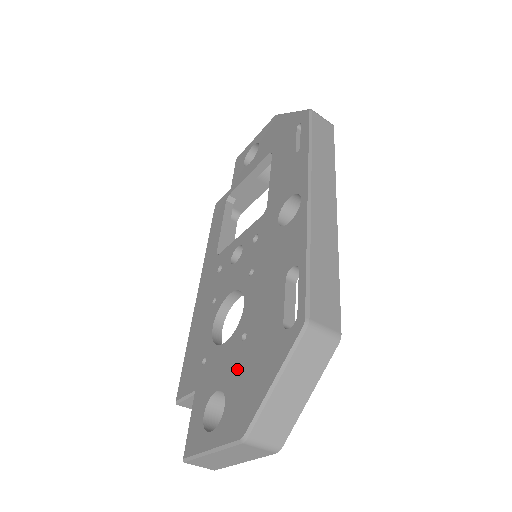
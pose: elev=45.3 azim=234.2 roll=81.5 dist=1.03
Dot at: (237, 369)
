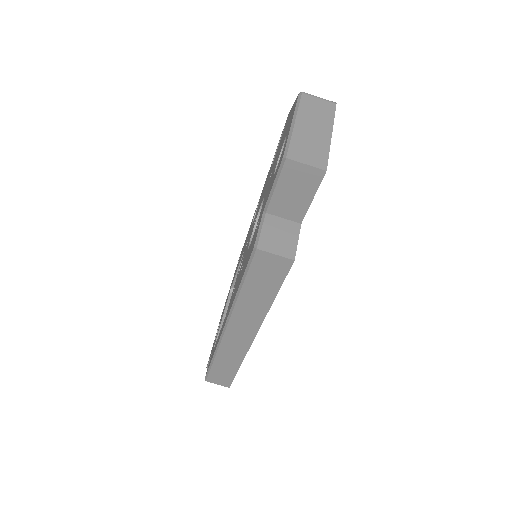
Dot at: (277, 157)
